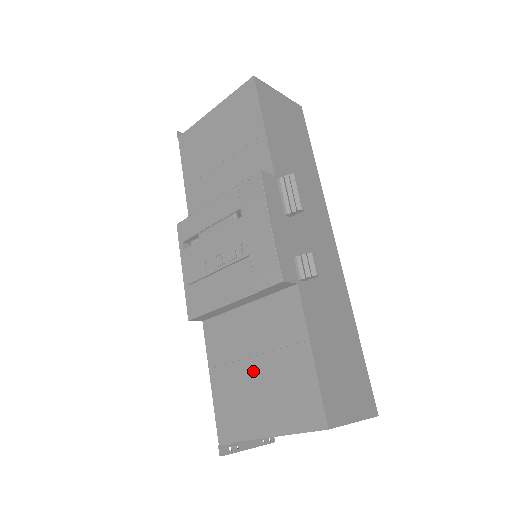
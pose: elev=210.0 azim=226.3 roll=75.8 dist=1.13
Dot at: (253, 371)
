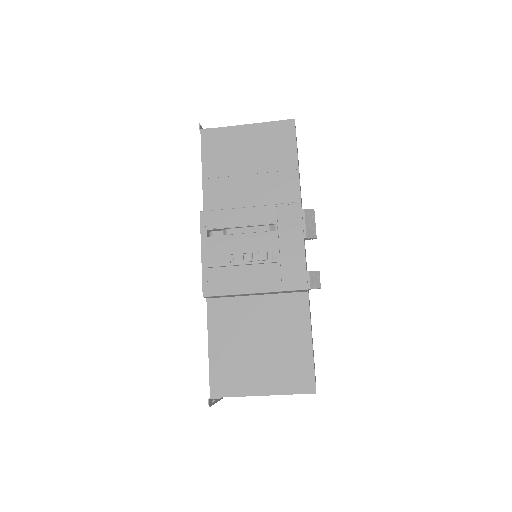
Dot at: (256, 346)
